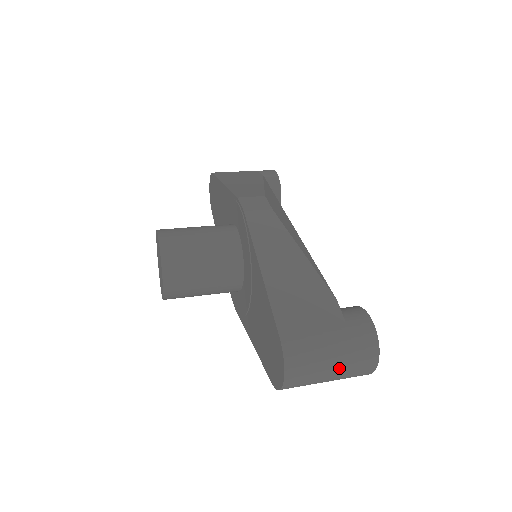
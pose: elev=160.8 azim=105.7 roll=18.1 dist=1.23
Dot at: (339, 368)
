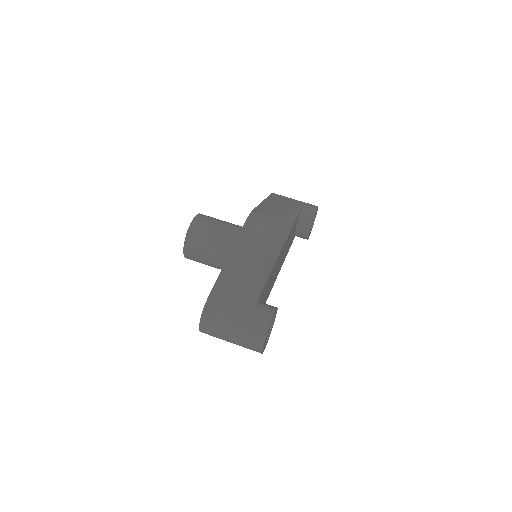
Dot at: (236, 335)
